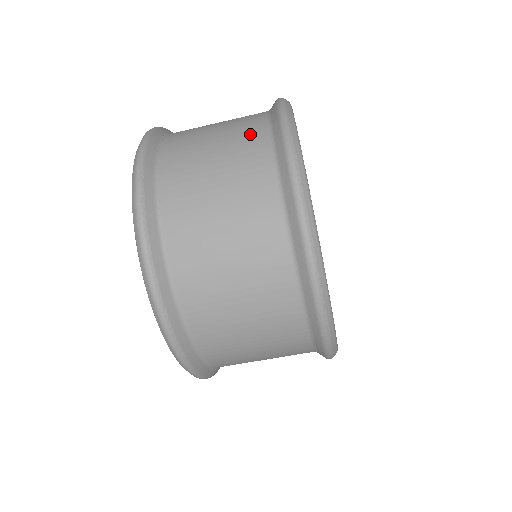
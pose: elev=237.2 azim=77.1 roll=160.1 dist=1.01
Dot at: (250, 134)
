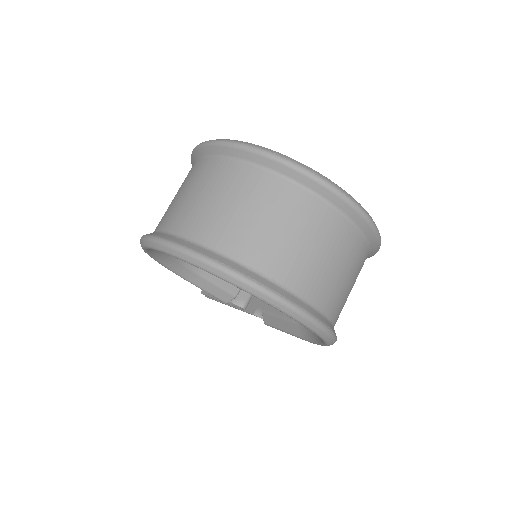
Dot at: (240, 177)
